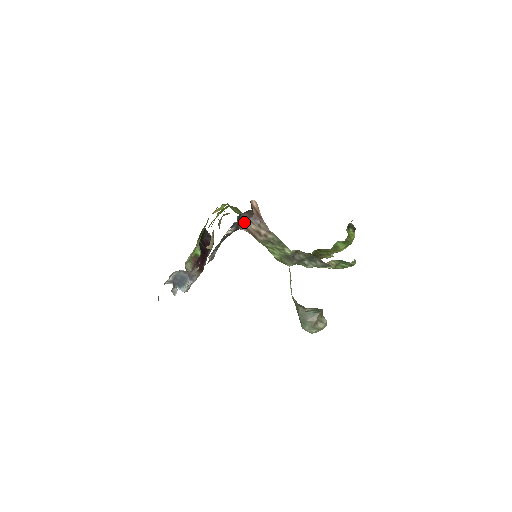
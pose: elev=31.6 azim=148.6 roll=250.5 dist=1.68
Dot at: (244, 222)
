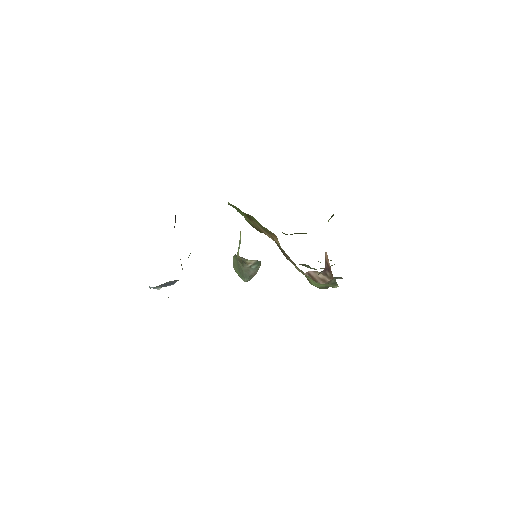
Dot at: (311, 271)
